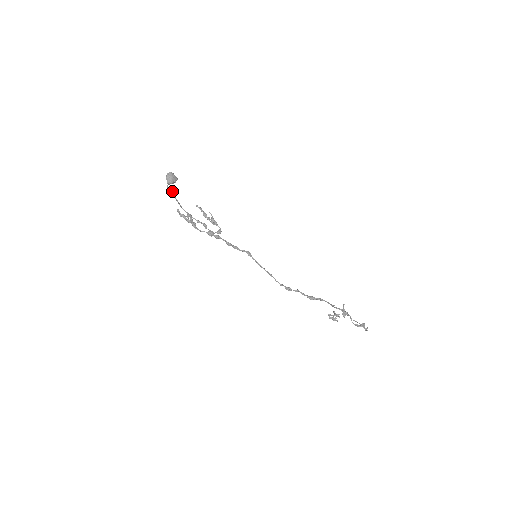
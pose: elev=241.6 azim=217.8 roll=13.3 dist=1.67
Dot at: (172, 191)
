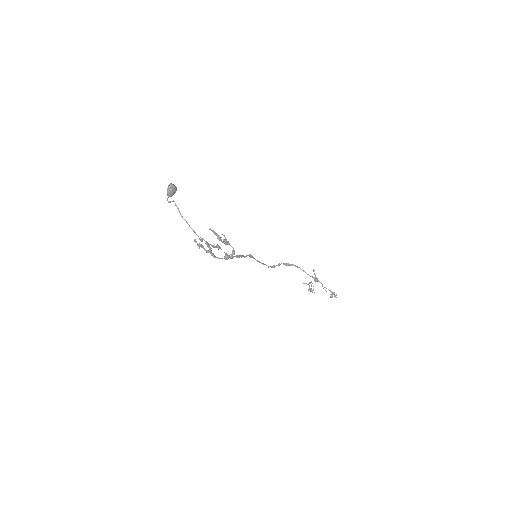
Dot at: (178, 209)
